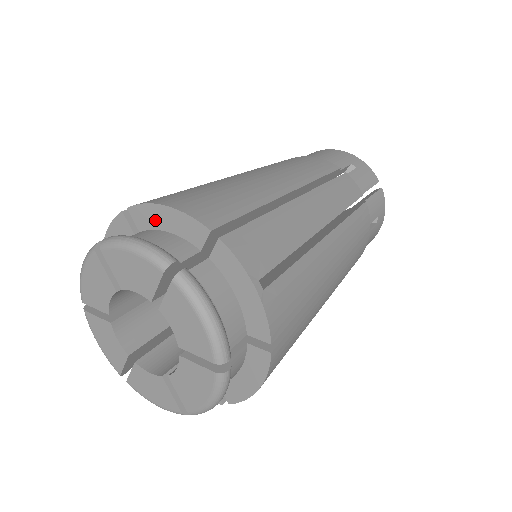
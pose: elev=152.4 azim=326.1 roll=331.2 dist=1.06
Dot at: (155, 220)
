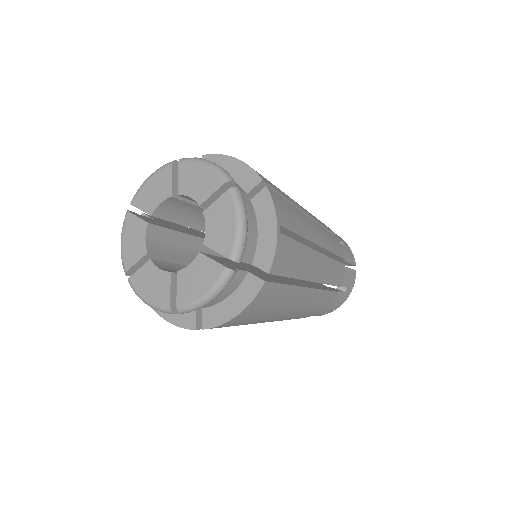
Dot at: occluded
